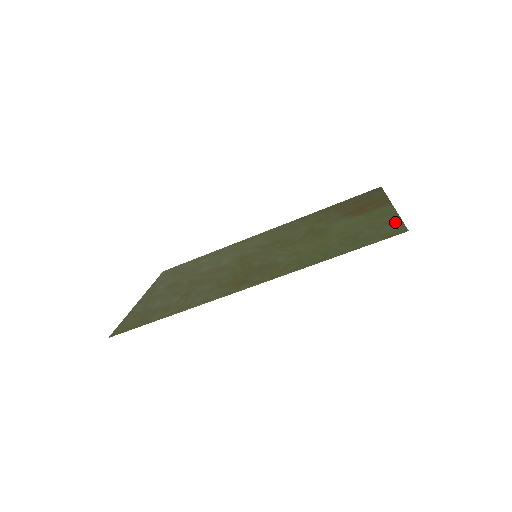
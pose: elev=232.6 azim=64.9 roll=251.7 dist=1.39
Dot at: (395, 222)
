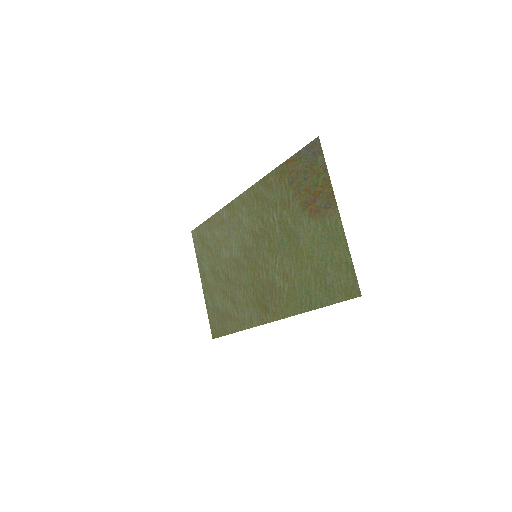
Dot at: (348, 266)
